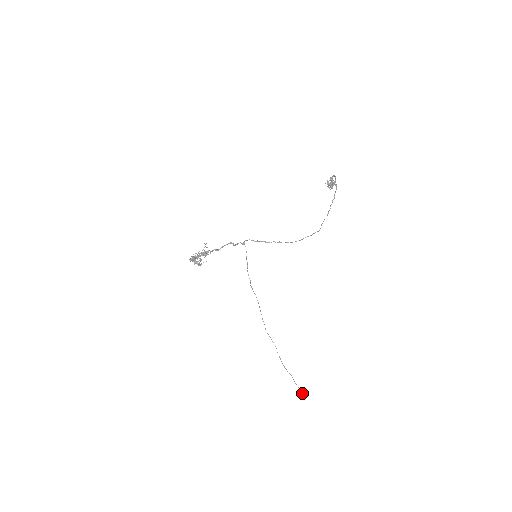
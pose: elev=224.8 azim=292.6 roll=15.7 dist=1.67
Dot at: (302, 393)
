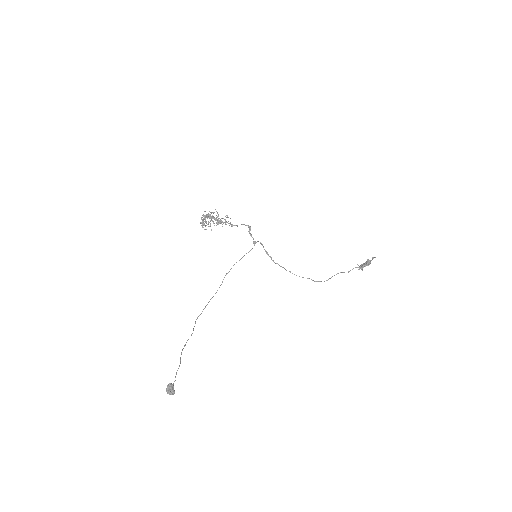
Dot at: (173, 385)
